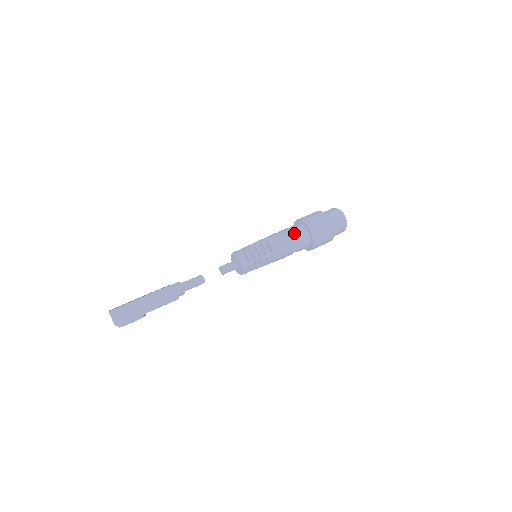
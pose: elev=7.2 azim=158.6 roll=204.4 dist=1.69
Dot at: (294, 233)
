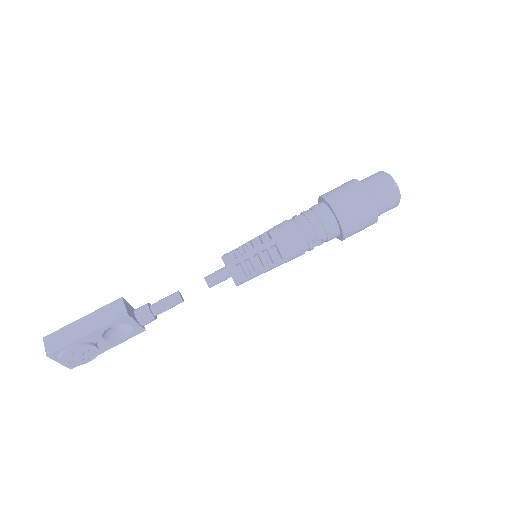
Dot at: (305, 212)
